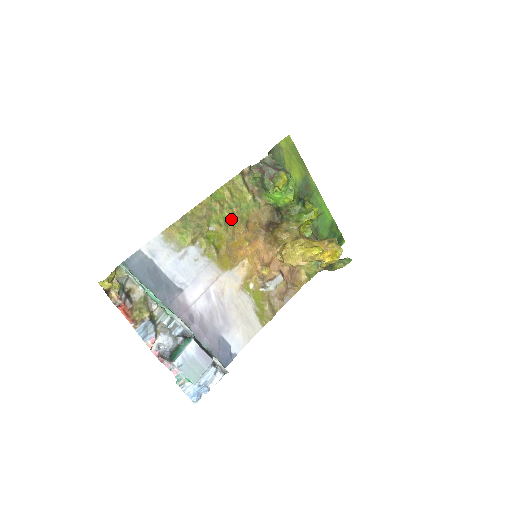
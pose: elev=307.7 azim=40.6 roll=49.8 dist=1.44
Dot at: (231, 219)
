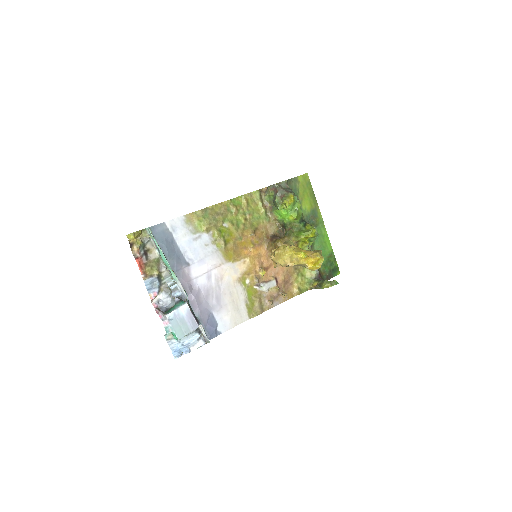
Dot at: (243, 223)
